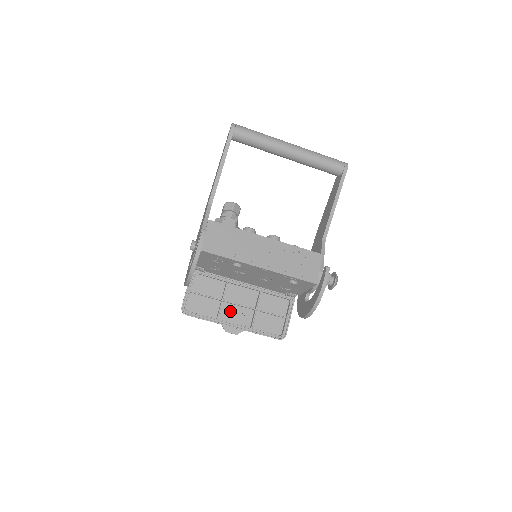
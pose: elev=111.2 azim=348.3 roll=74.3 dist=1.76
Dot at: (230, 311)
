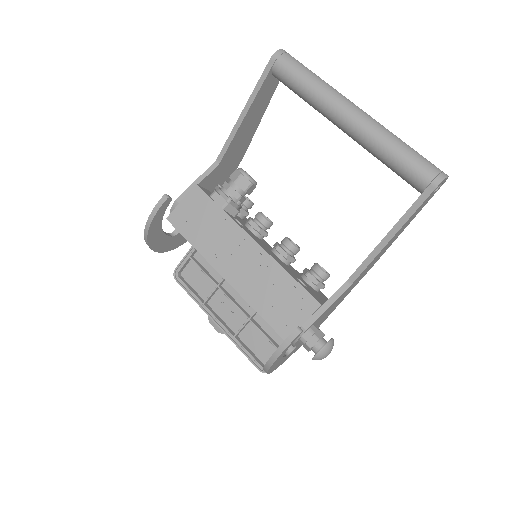
Dot at: (223, 303)
